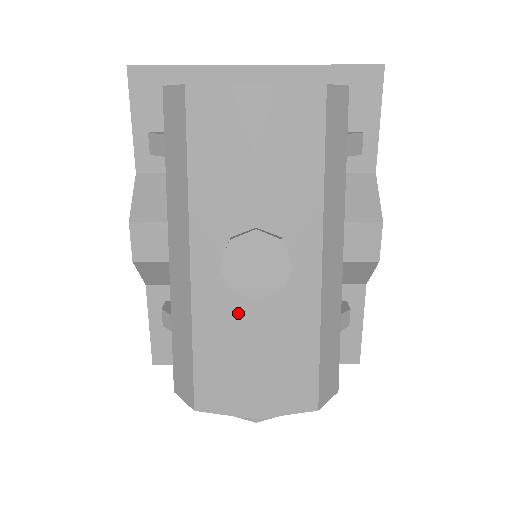
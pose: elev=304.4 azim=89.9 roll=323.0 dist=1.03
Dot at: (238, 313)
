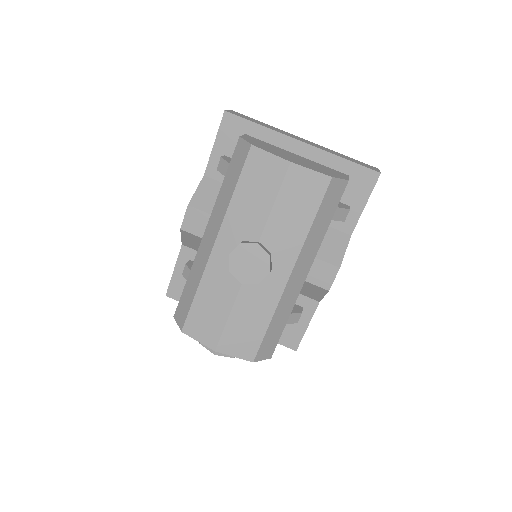
Dot at: (229, 286)
